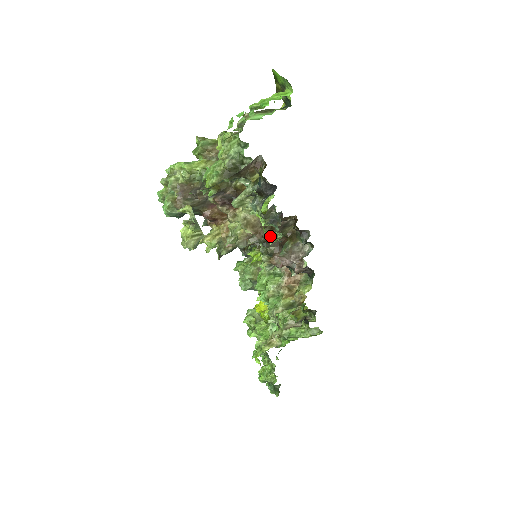
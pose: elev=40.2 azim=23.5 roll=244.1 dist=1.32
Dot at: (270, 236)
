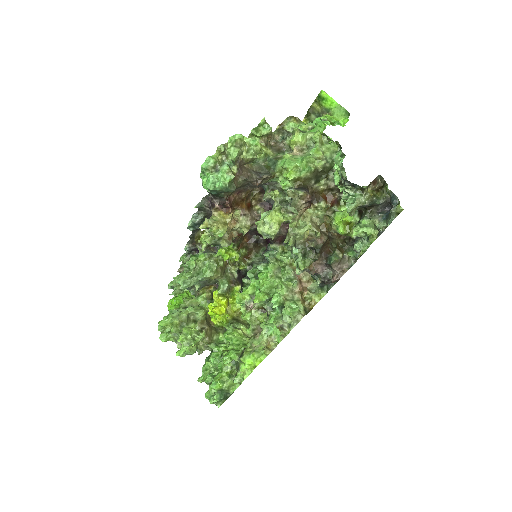
Dot at: (368, 247)
